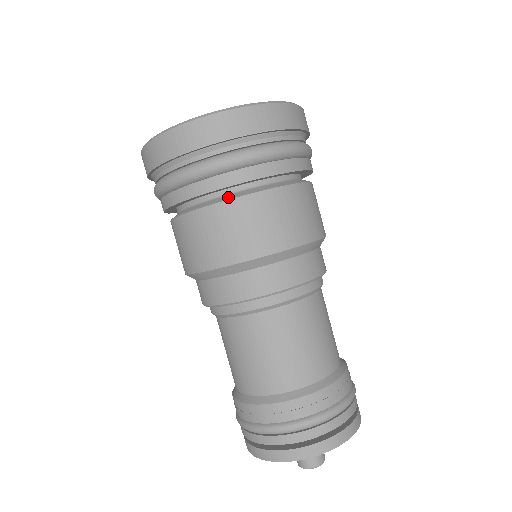
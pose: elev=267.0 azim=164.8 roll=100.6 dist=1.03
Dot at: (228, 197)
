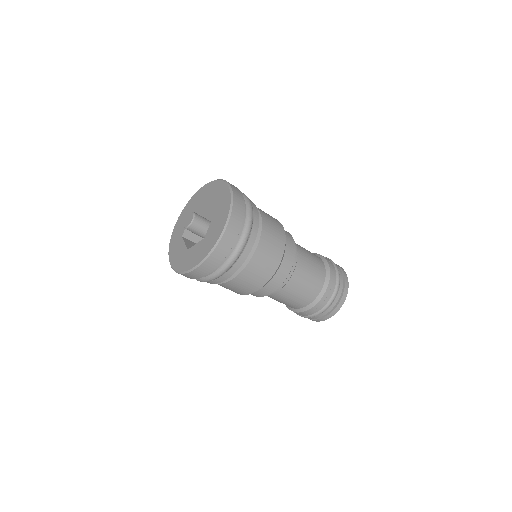
Dot at: (231, 277)
